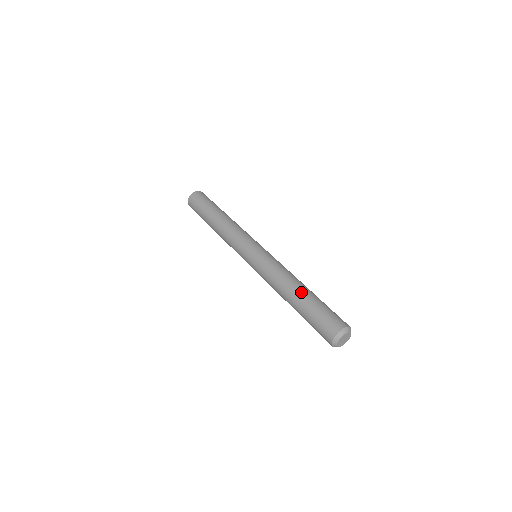
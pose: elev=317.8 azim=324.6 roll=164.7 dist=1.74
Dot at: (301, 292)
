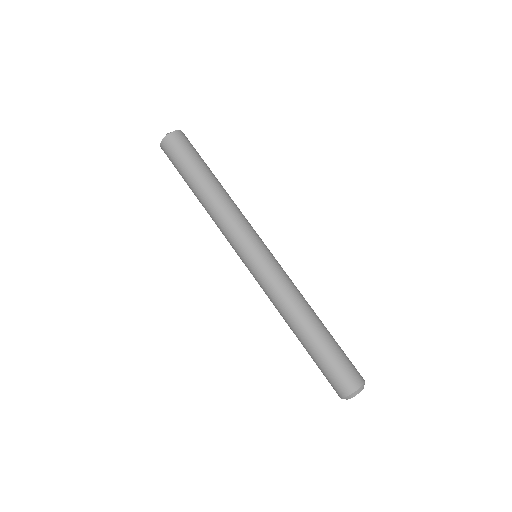
Dot at: (308, 335)
